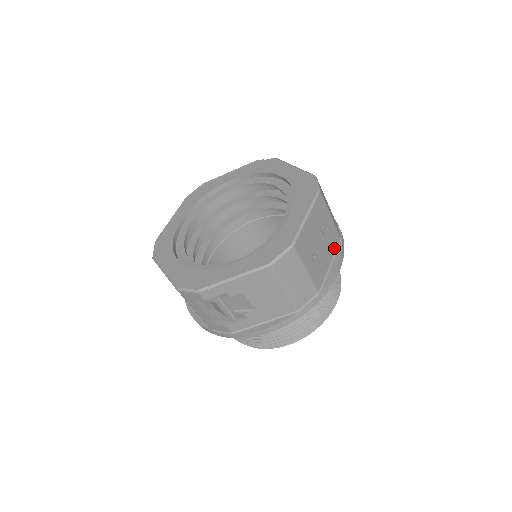
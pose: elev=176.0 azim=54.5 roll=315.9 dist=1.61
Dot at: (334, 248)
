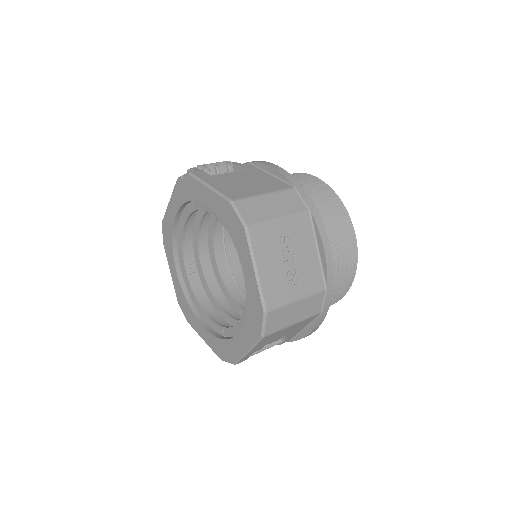
Dot at: (309, 232)
